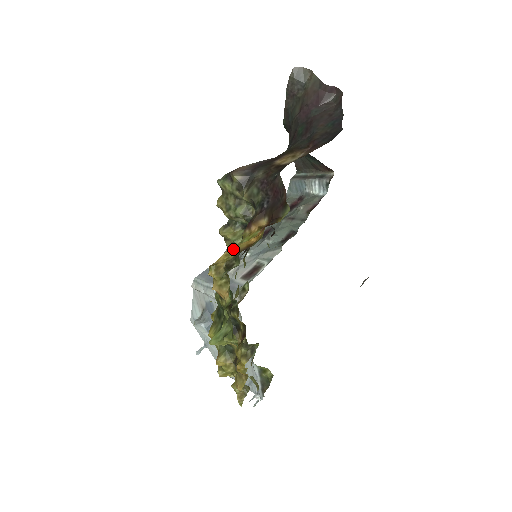
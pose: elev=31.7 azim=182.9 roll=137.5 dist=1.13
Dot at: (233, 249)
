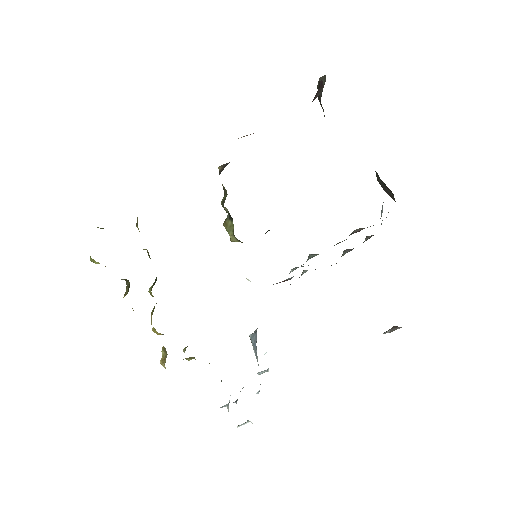
Dot at: occluded
